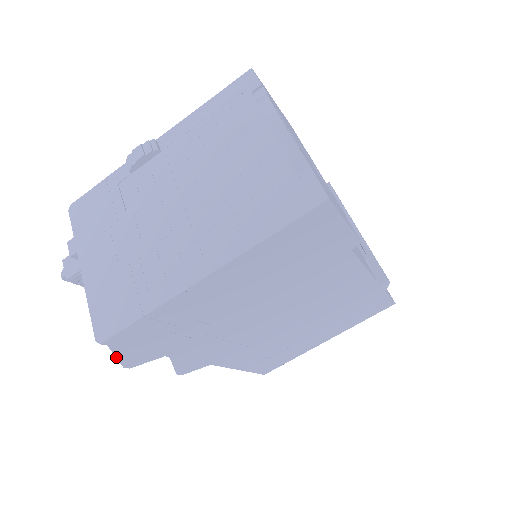
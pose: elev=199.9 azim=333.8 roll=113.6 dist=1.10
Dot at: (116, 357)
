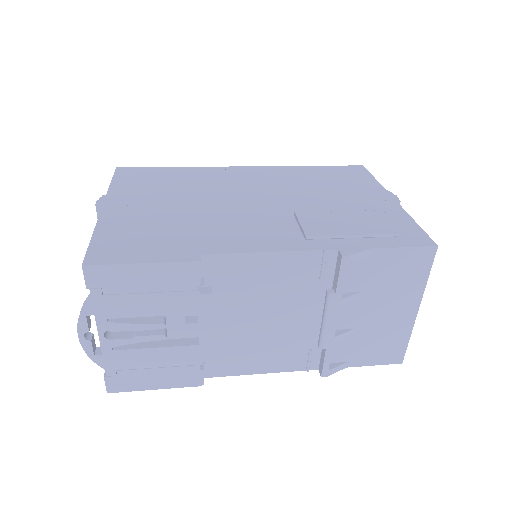
Dot at: occluded
